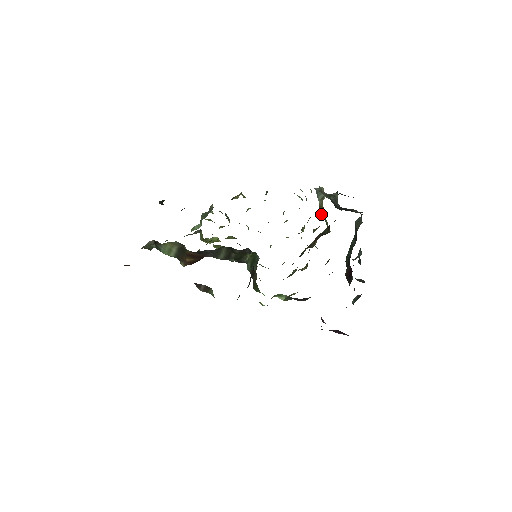
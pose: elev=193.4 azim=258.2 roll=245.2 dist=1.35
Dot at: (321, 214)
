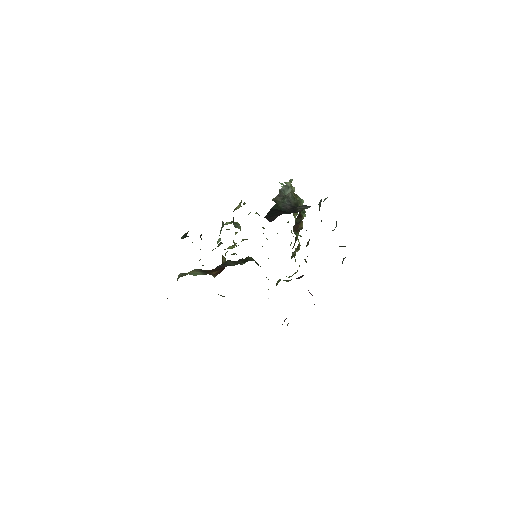
Dot at: occluded
